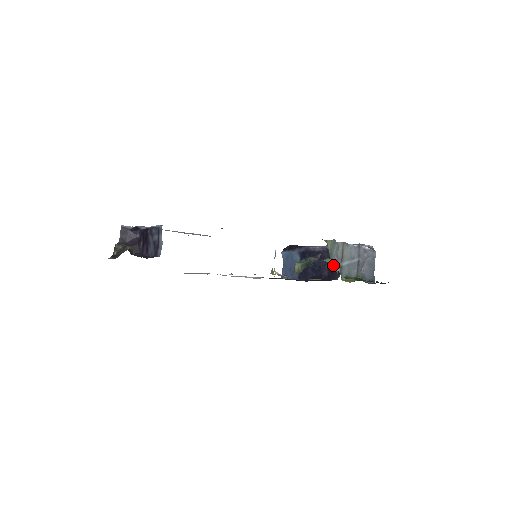
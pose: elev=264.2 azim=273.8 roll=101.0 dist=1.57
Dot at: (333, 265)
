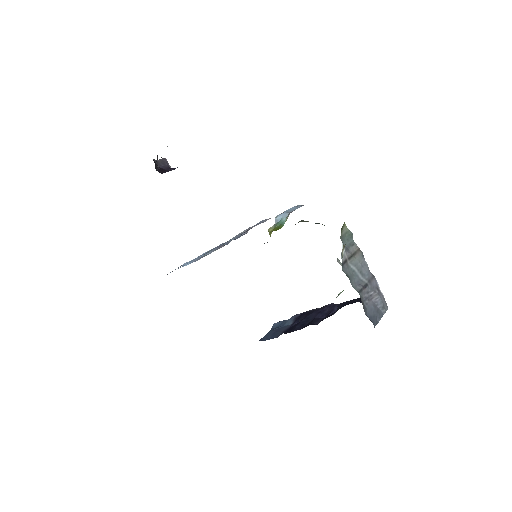
Dot at: occluded
